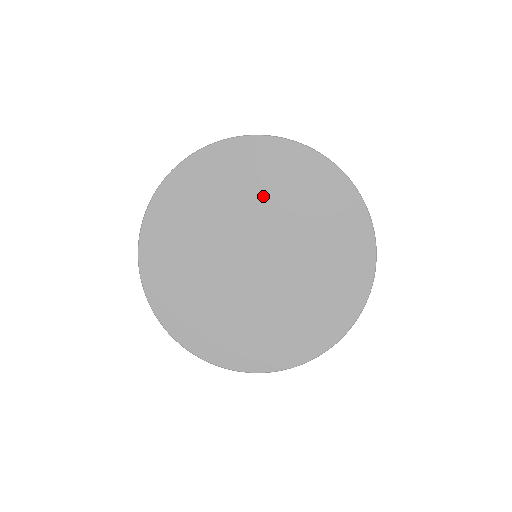
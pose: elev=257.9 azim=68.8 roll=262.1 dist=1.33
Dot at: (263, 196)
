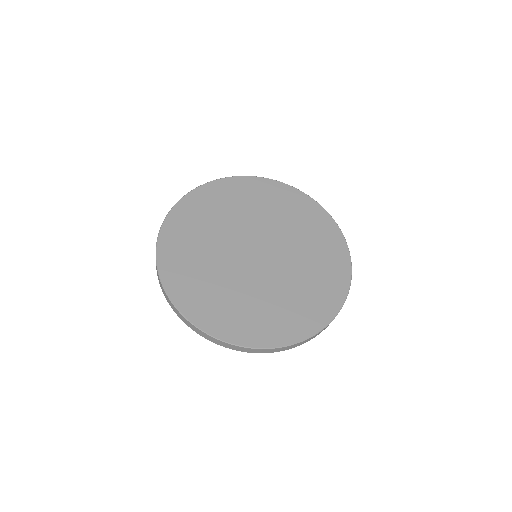
Dot at: (231, 216)
